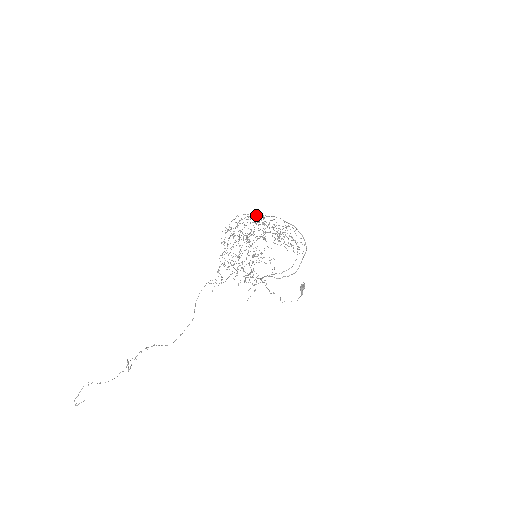
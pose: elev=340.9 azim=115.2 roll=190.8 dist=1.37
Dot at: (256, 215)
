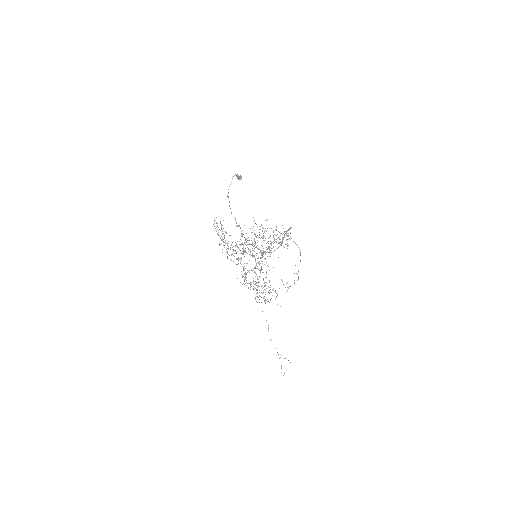
Dot at: occluded
